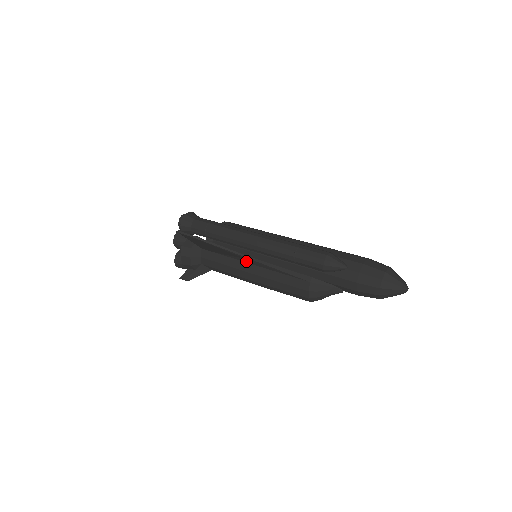
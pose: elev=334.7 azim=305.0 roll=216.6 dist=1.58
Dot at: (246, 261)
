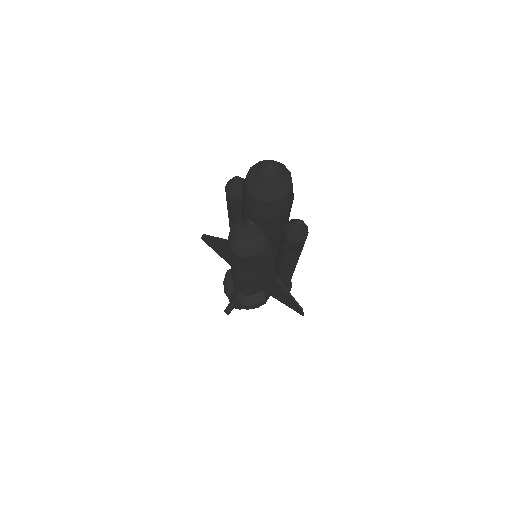
Dot at: occluded
